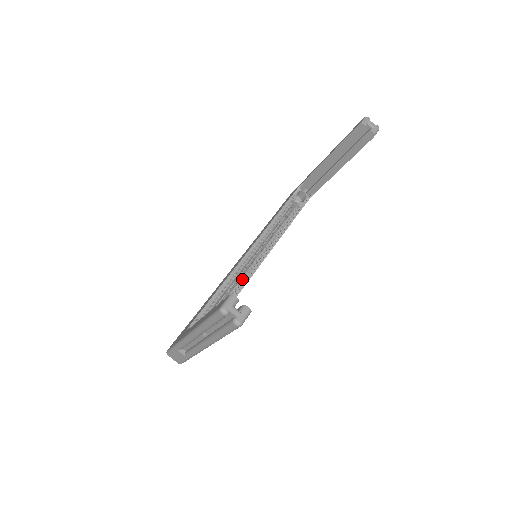
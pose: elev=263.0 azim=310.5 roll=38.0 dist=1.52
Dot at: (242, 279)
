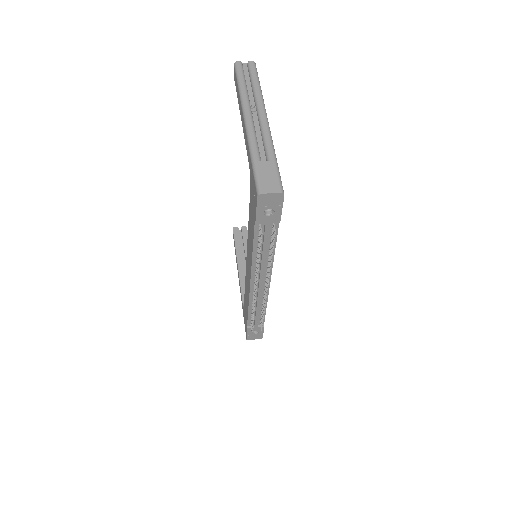
Dot at: occluded
